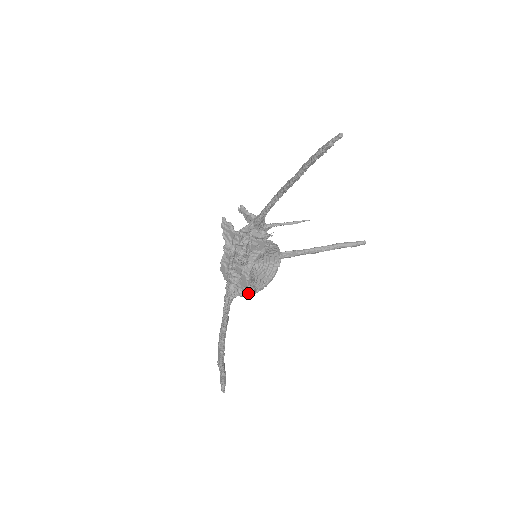
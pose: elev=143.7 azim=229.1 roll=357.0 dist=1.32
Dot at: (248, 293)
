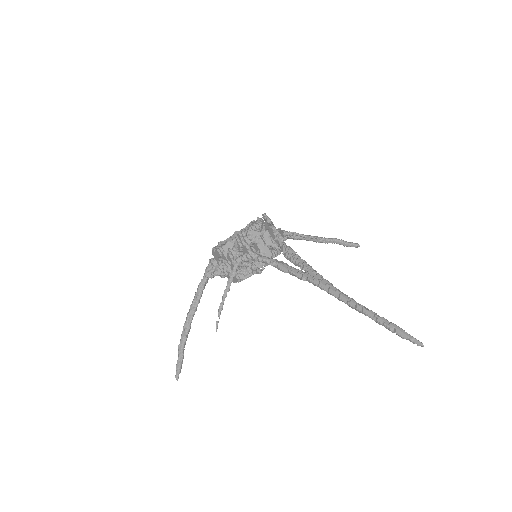
Dot at: occluded
